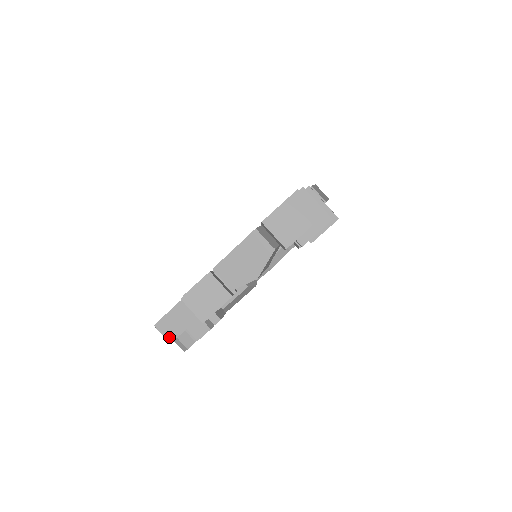
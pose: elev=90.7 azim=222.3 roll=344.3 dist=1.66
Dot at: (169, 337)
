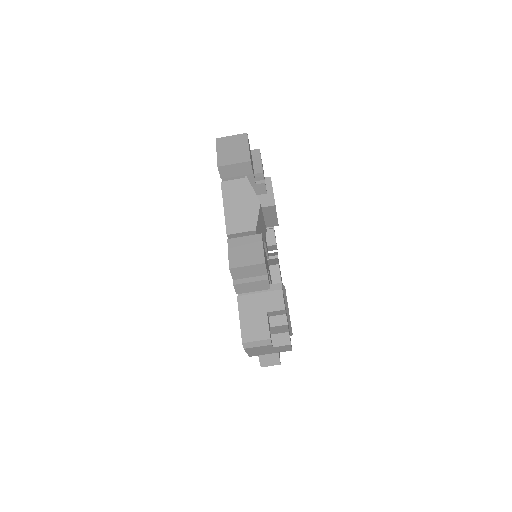
Dot at: (263, 335)
